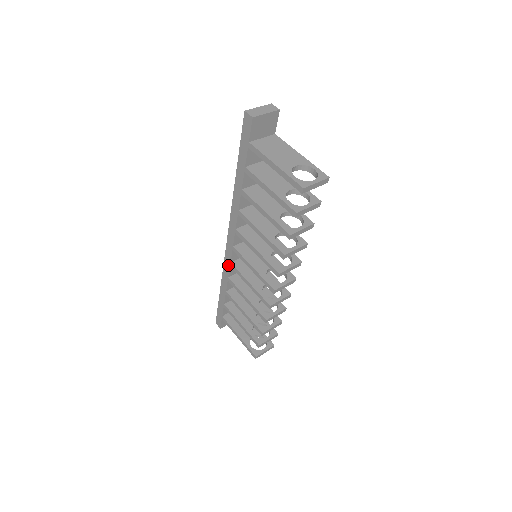
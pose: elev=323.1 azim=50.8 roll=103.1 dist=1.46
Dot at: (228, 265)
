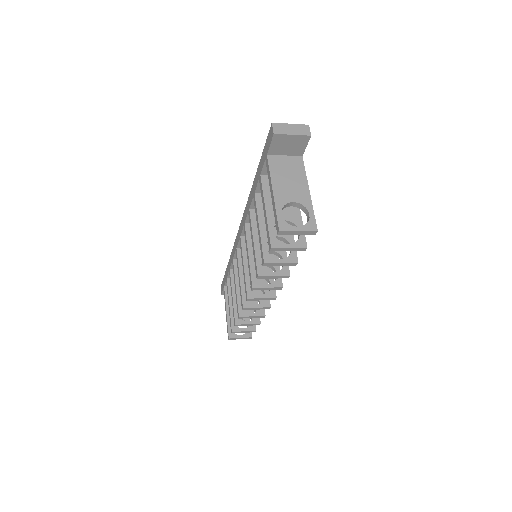
Dot at: (235, 249)
